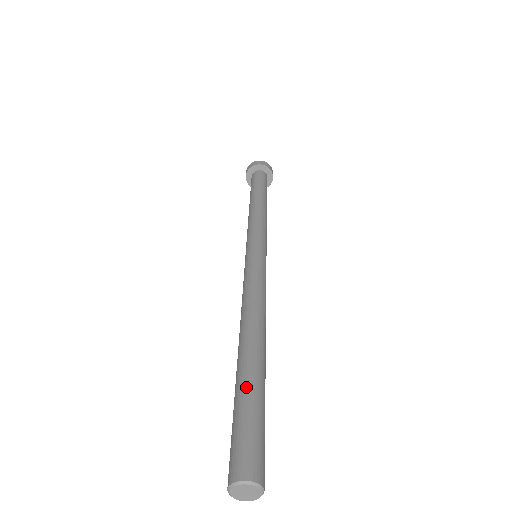
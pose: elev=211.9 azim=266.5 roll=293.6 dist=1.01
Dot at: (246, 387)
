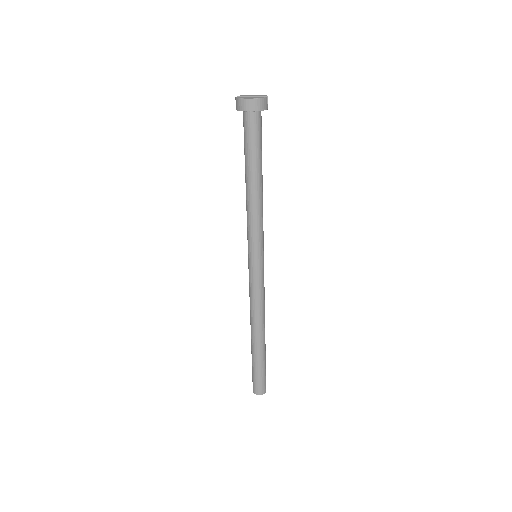
Dot at: (256, 362)
